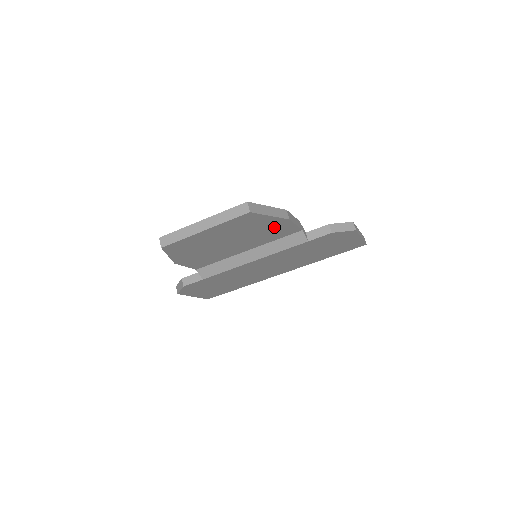
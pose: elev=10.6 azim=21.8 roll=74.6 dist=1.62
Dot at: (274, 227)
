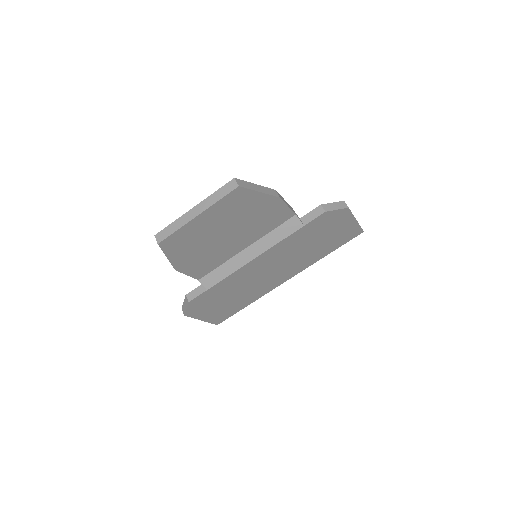
Dot at: (267, 210)
